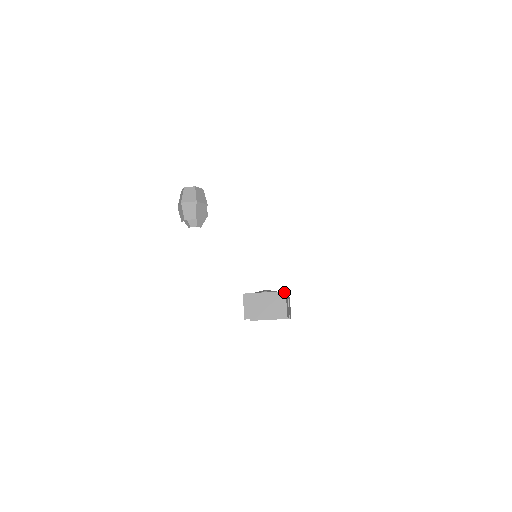
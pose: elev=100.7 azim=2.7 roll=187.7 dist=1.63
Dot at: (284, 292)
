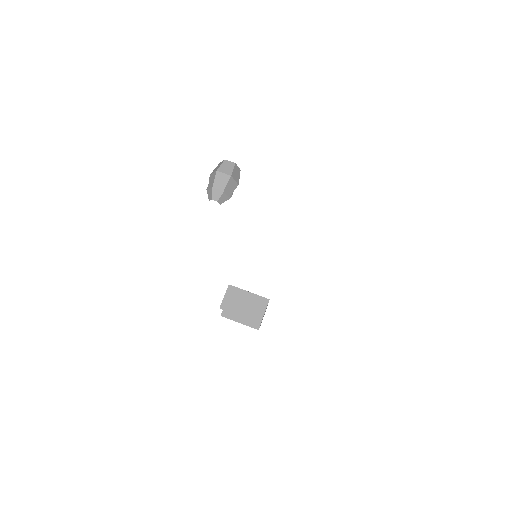
Dot at: (268, 299)
